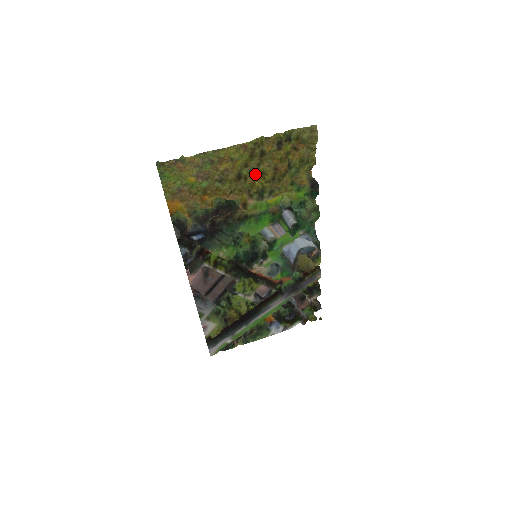
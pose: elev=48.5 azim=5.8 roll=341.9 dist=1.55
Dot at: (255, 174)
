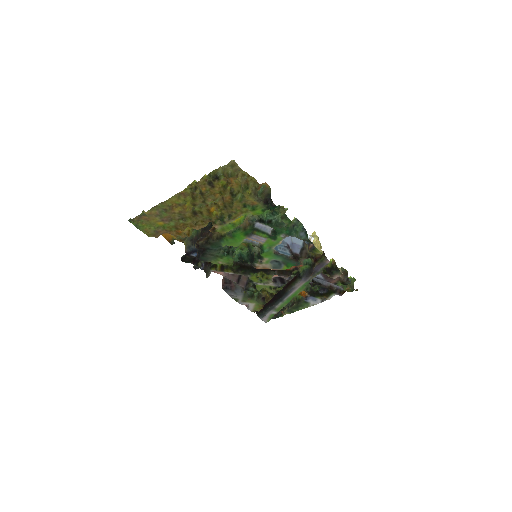
Dot at: (207, 208)
